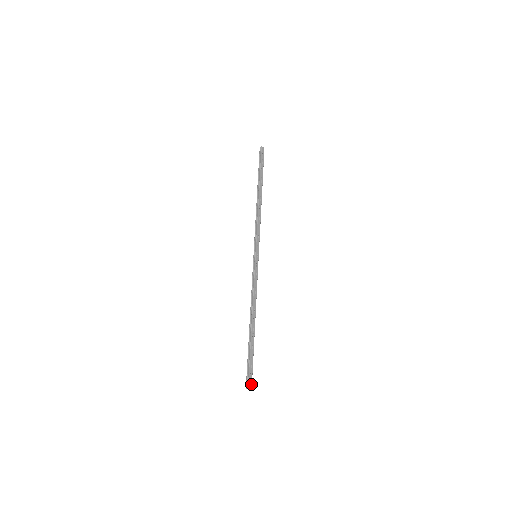
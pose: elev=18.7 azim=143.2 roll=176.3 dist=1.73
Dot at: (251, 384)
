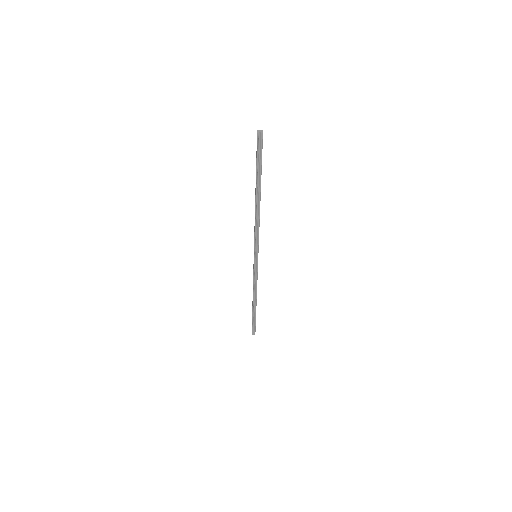
Dot at: (255, 330)
